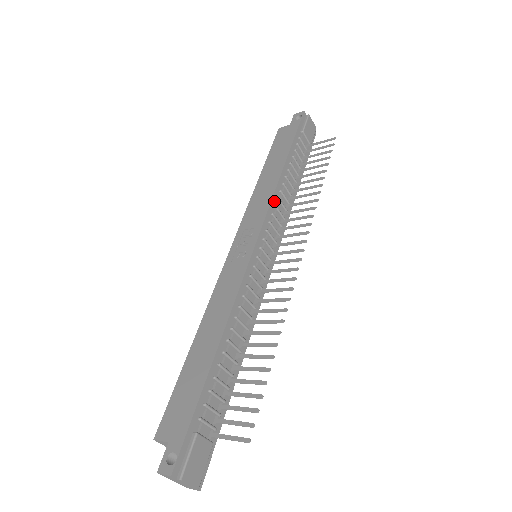
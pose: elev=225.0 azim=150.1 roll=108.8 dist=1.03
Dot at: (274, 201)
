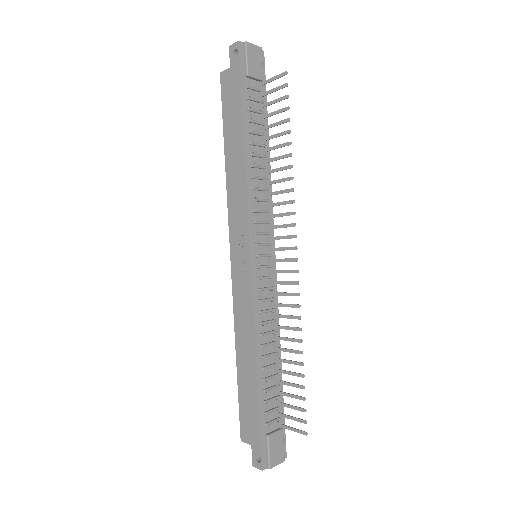
Dot at: (250, 195)
